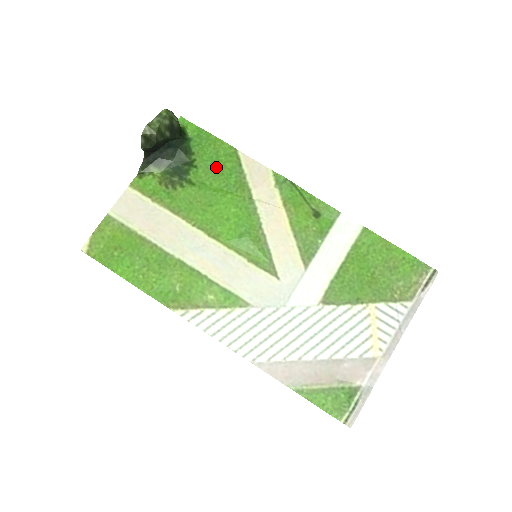
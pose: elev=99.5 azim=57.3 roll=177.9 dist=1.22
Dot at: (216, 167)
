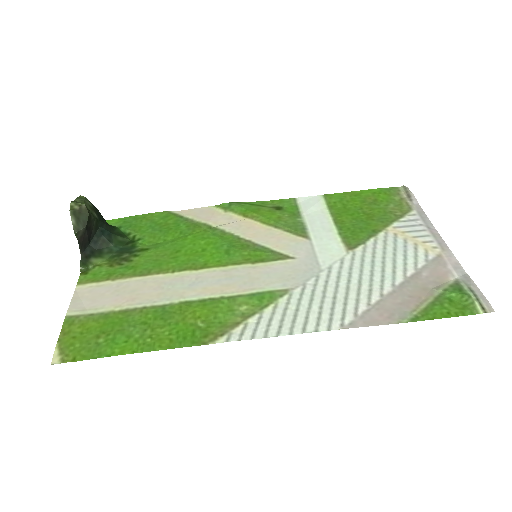
Dot at: (160, 229)
